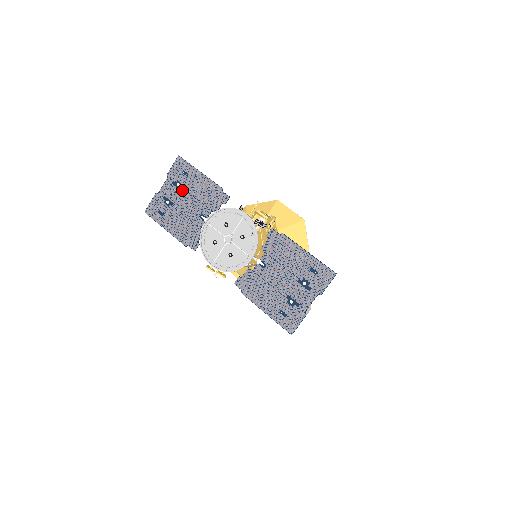
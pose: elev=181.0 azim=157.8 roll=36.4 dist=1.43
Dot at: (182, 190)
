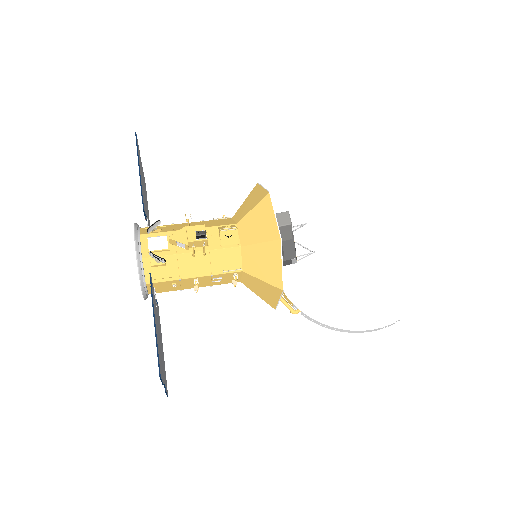
Dot at: occluded
